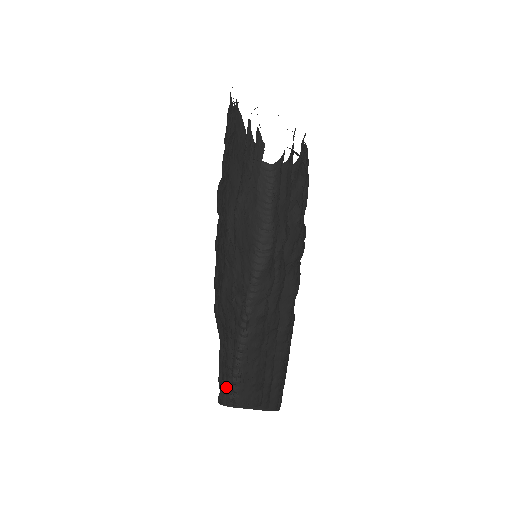
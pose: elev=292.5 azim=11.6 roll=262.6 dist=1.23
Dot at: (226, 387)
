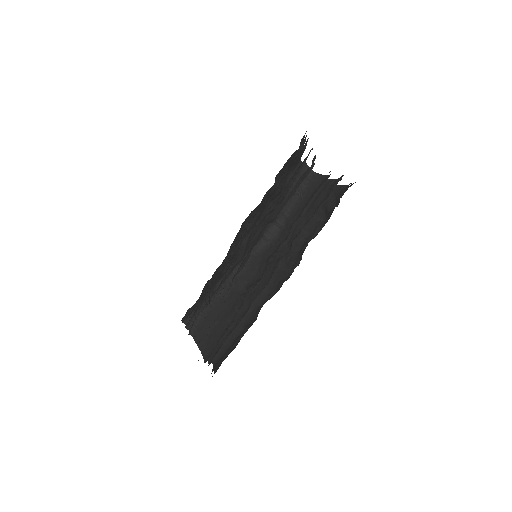
Dot at: occluded
